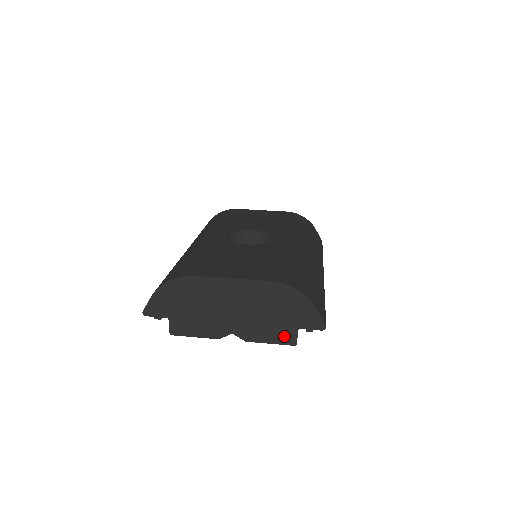
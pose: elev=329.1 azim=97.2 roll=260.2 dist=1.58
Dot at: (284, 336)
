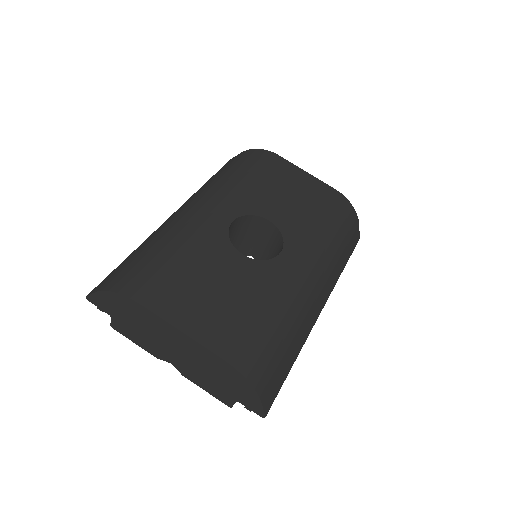
Dot at: (221, 396)
